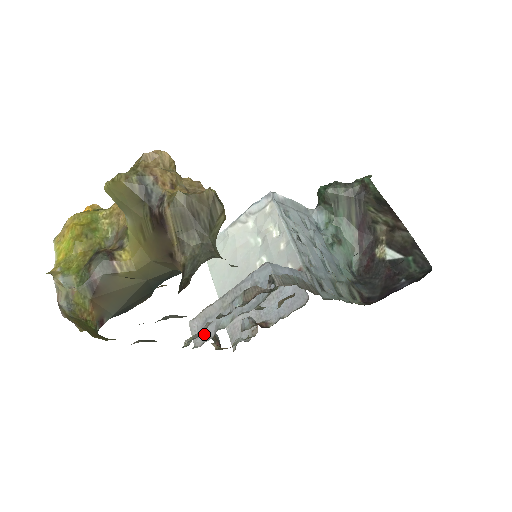
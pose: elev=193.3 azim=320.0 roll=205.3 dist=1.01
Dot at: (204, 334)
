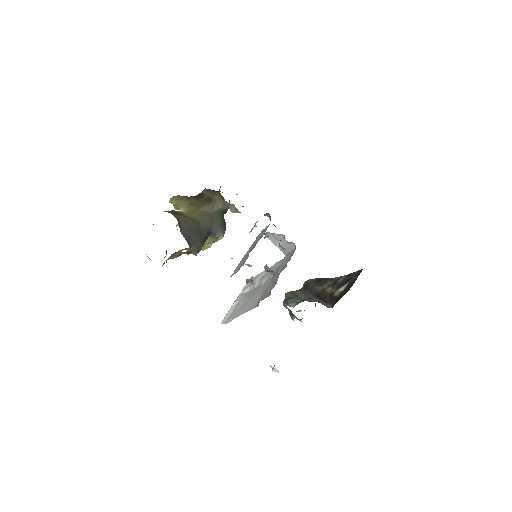
Dot at: (243, 264)
